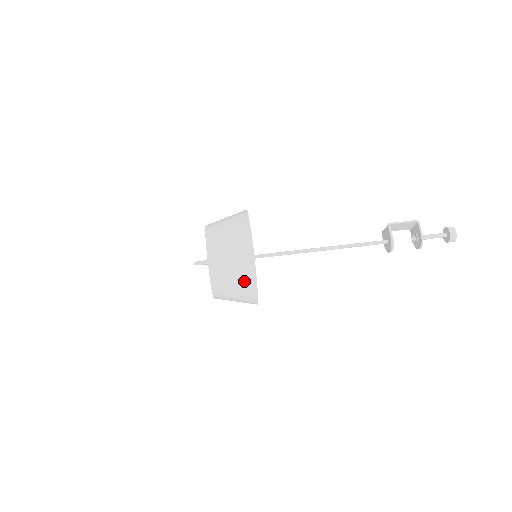
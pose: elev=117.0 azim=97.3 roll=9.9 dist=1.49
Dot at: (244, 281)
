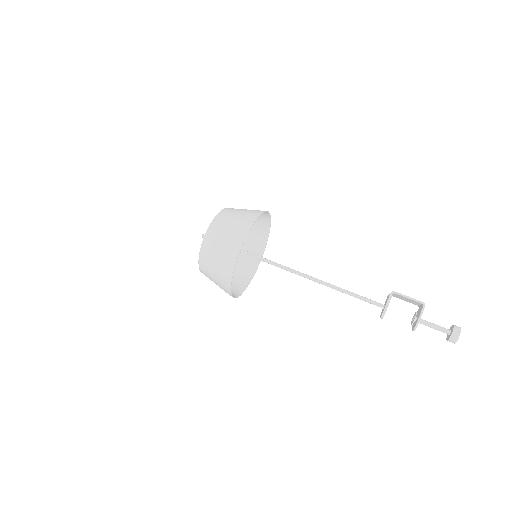
Dot at: (222, 274)
